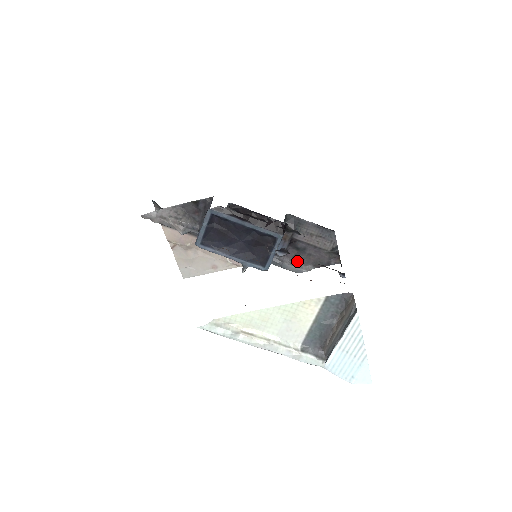
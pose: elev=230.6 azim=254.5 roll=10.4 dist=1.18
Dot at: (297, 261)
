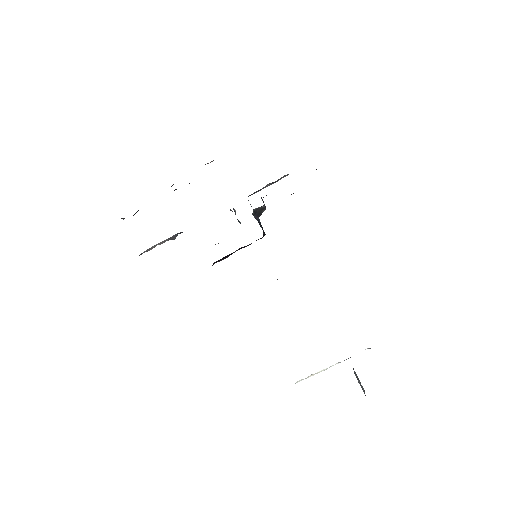
Dot at: (273, 183)
